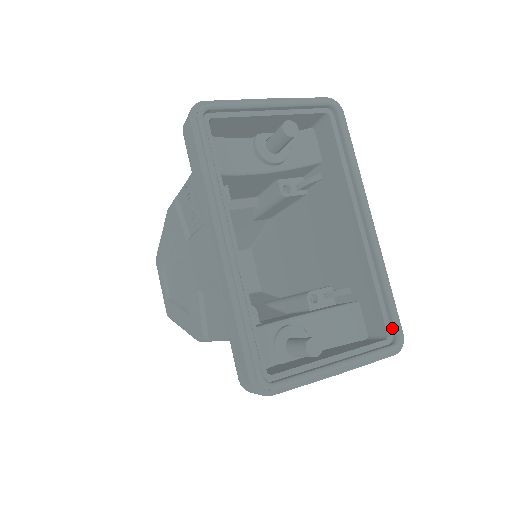
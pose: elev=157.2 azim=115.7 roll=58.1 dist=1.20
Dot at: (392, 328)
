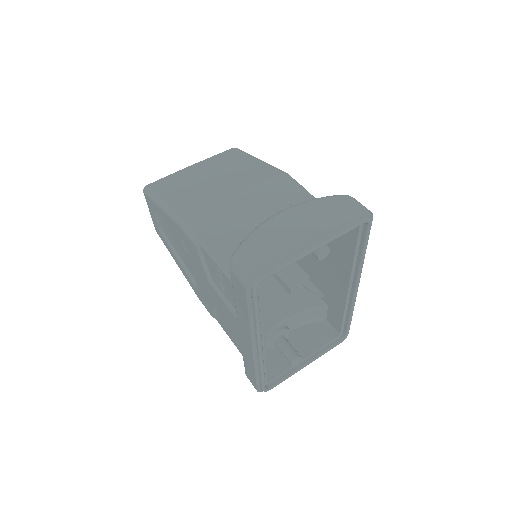
Dot at: (344, 331)
